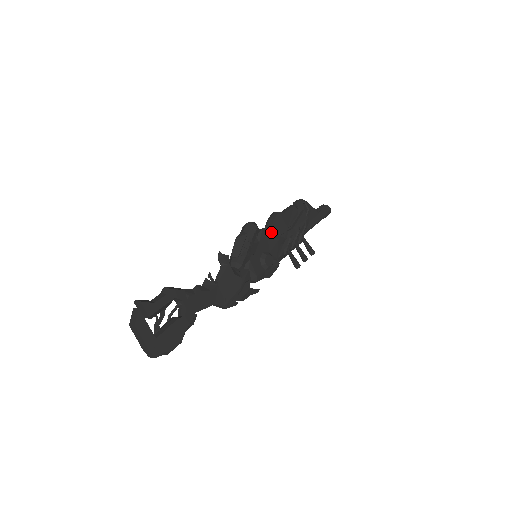
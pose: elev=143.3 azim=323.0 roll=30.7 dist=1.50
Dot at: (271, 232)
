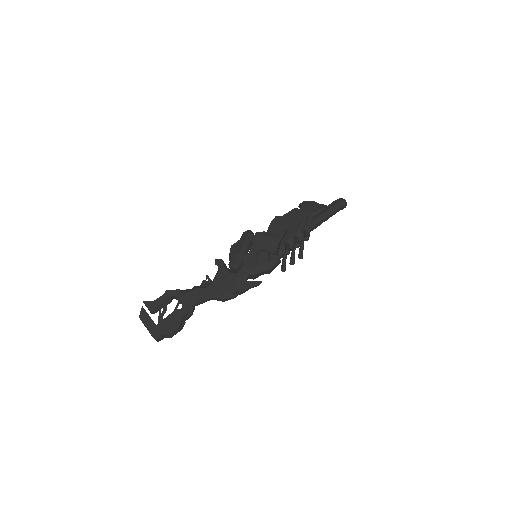
Dot at: (267, 234)
